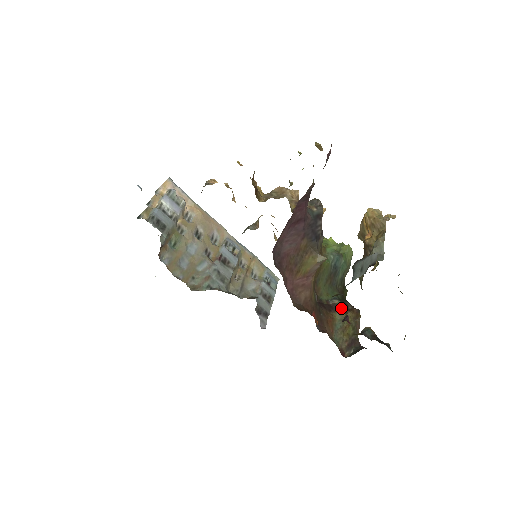
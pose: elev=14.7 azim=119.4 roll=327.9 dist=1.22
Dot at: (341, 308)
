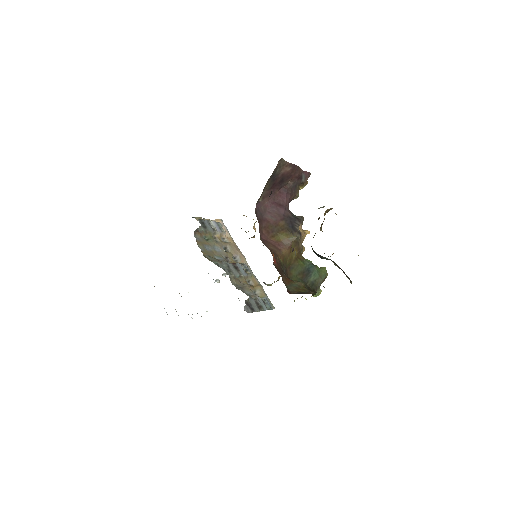
Dot at: occluded
